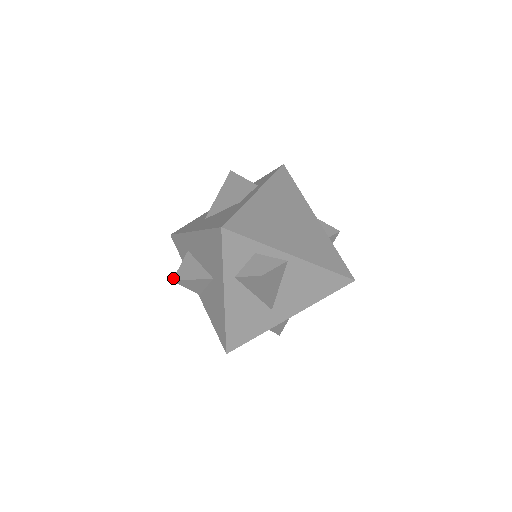
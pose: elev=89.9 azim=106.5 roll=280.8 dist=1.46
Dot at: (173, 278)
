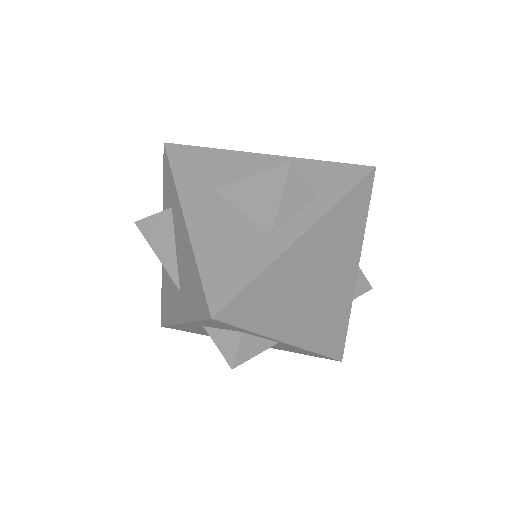
Dot at: (137, 221)
